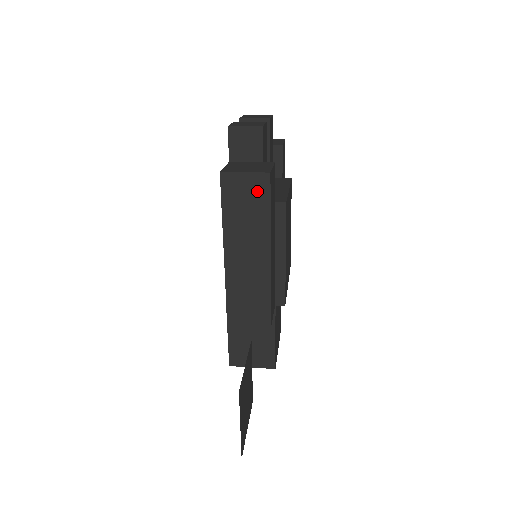
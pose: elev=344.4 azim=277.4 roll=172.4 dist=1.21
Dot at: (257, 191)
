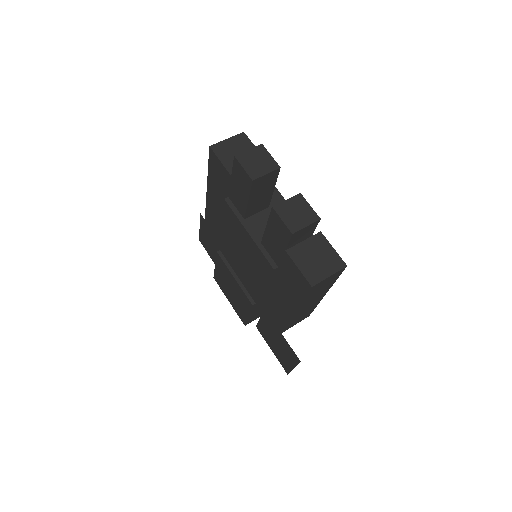
Dot at: (333, 278)
